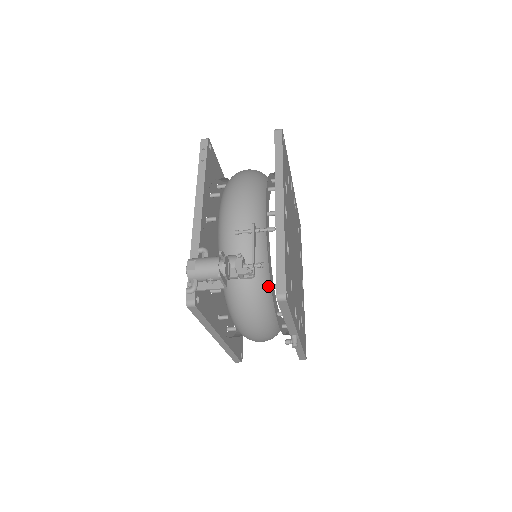
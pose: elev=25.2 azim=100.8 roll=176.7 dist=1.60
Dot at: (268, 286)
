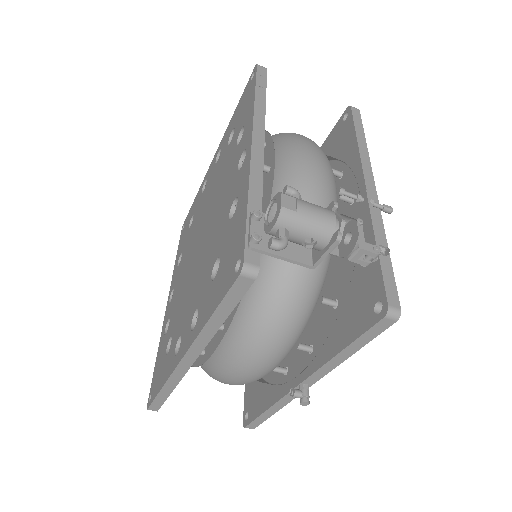
Dot at: occluded
